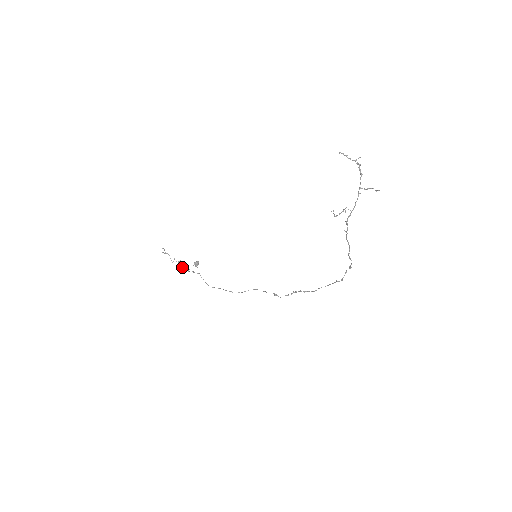
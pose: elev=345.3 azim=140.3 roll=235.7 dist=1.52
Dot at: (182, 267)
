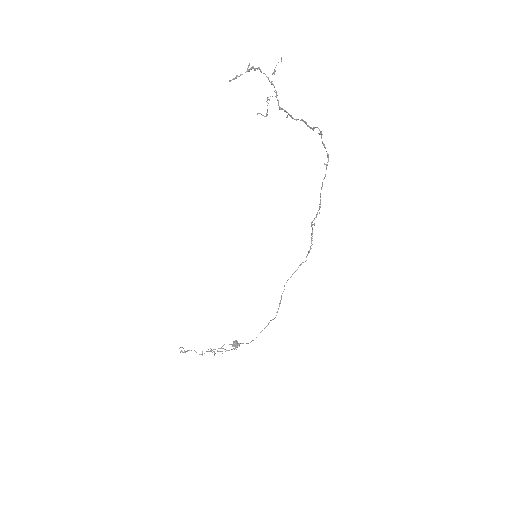
Dot at: occluded
